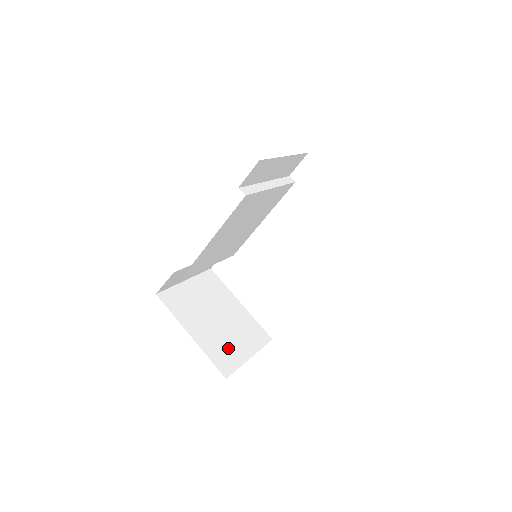
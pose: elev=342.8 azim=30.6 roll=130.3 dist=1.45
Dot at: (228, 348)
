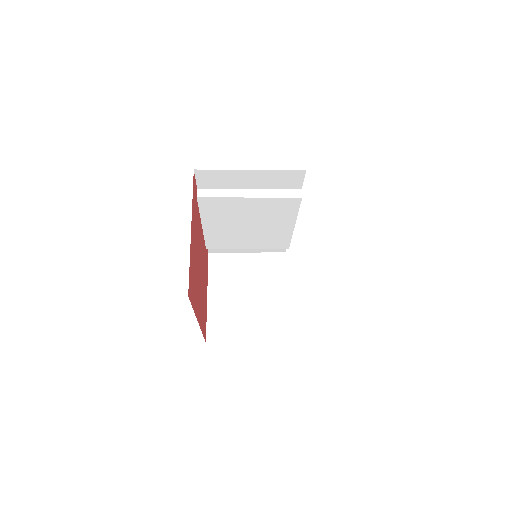
Dot at: (232, 323)
